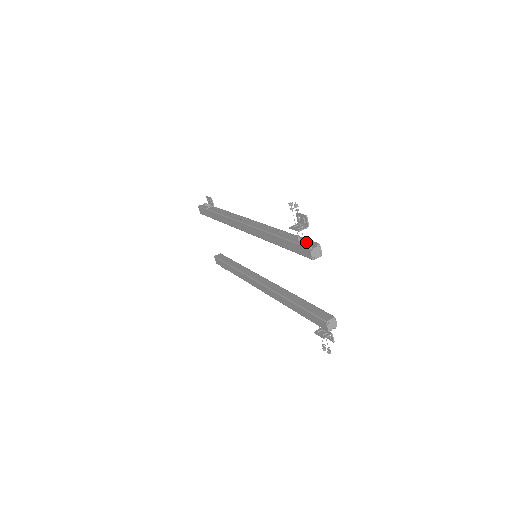
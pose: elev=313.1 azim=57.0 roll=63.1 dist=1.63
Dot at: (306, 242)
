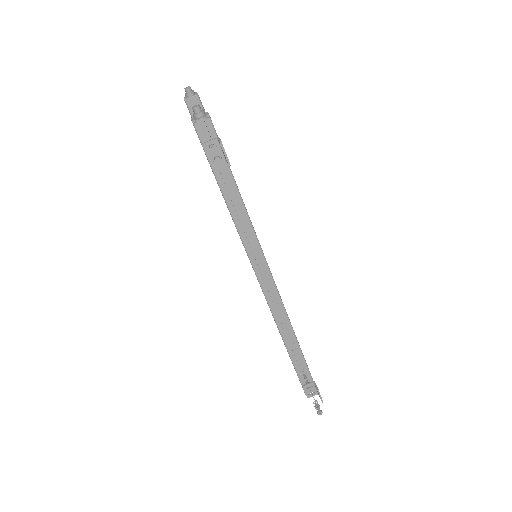
Dot at: (308, 382)
